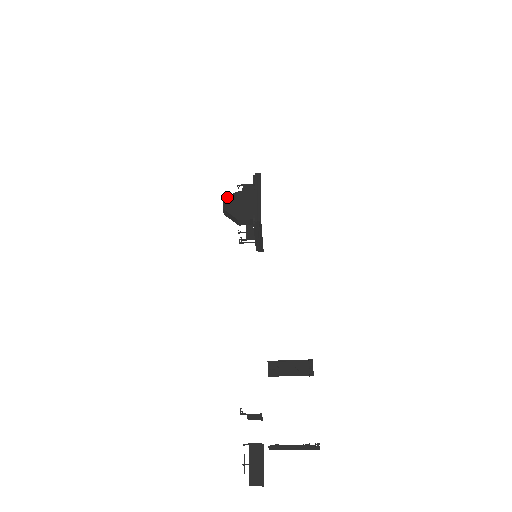
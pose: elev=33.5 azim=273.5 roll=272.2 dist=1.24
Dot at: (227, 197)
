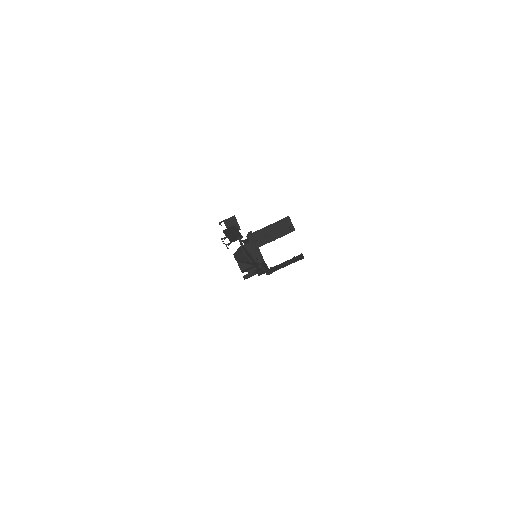
Dot at: occluded
